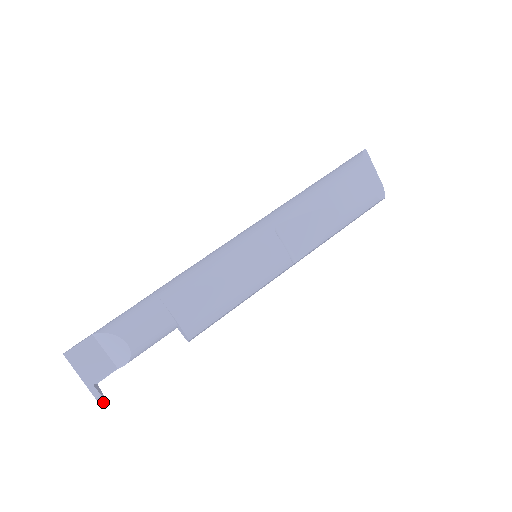
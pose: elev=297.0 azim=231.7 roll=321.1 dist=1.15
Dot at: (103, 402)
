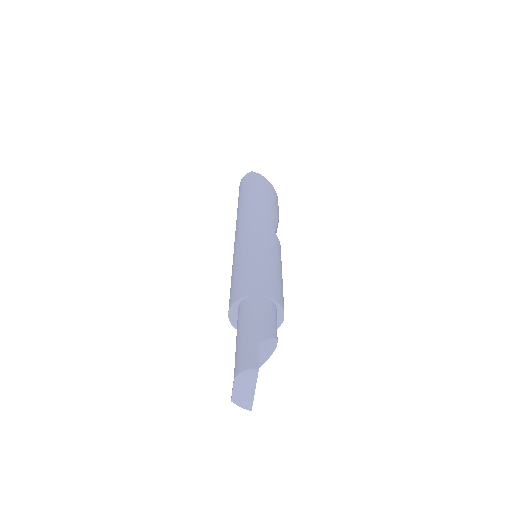
Dot at: occluded
